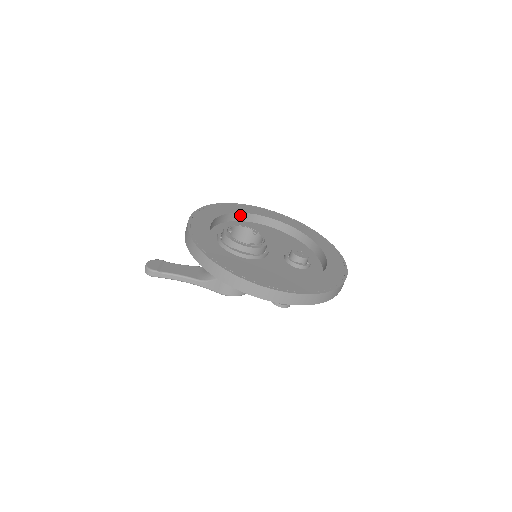
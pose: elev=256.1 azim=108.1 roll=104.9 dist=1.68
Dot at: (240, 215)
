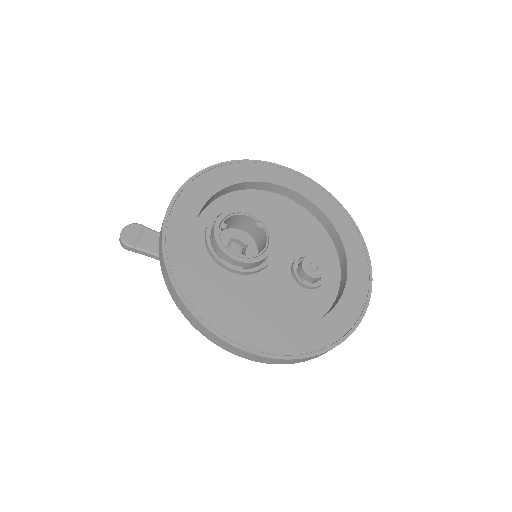
Dot at: (249, 184)
